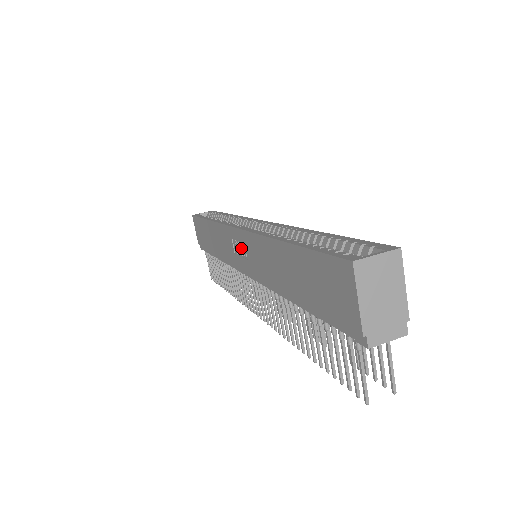
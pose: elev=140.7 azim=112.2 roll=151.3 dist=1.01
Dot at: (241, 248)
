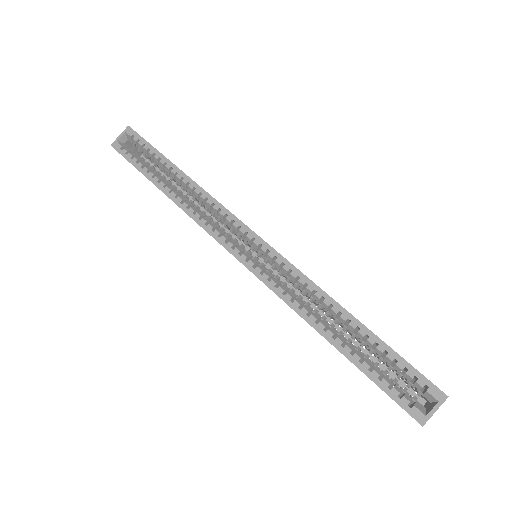
Dot at: occluded
